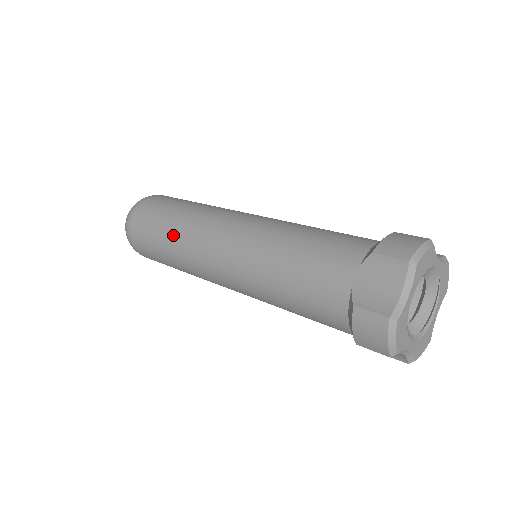
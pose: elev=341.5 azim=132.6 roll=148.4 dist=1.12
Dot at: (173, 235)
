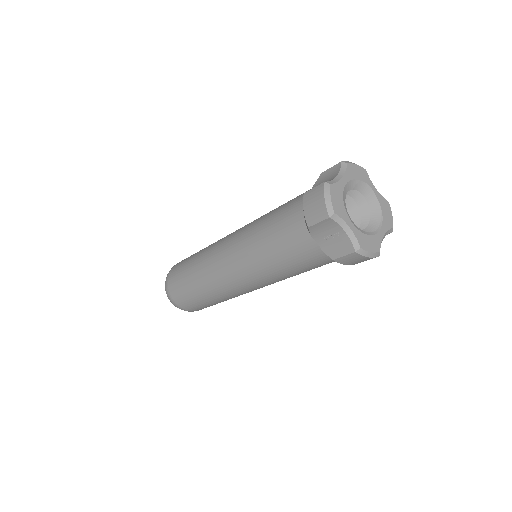
Dot at: (198, 255)
